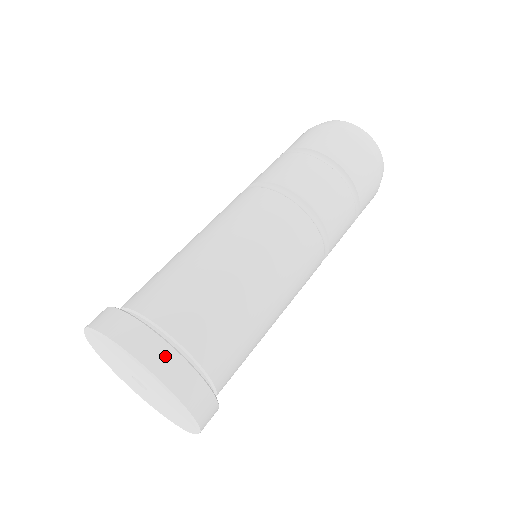
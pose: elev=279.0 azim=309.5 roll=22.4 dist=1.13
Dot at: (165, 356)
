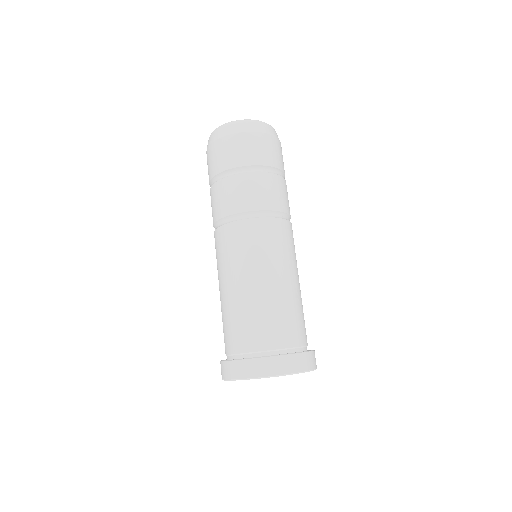
Dot at: (279, 363)
